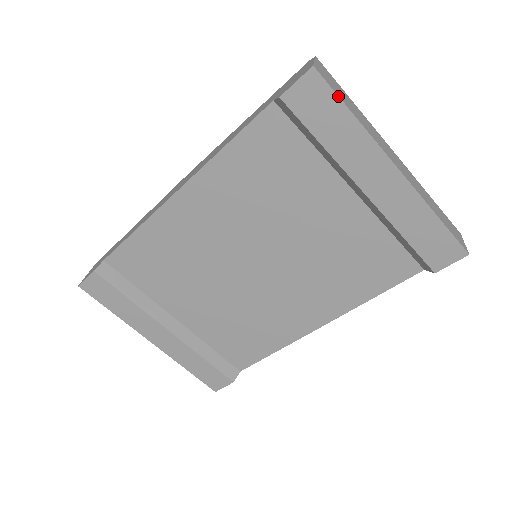
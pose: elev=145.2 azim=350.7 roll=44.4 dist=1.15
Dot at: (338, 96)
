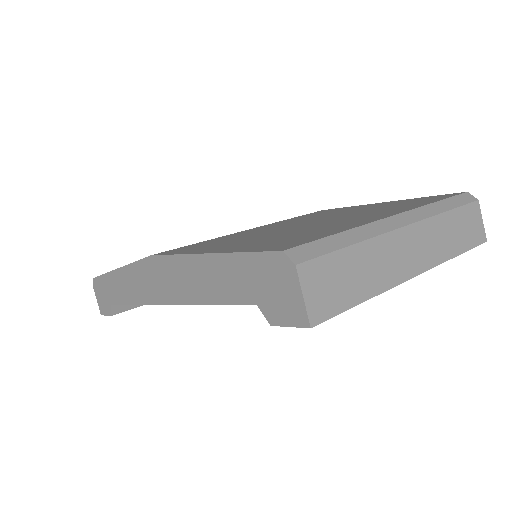
Dot at: occluded
